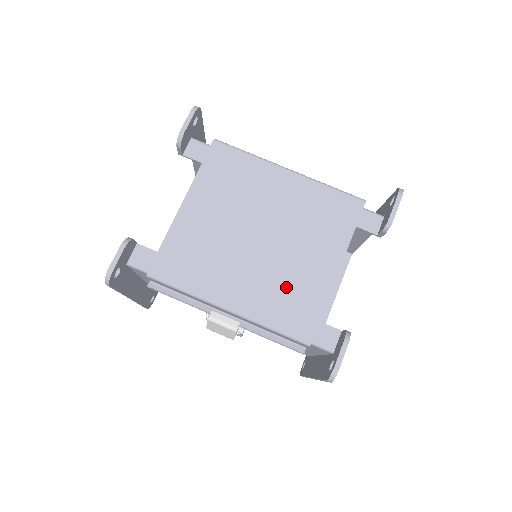
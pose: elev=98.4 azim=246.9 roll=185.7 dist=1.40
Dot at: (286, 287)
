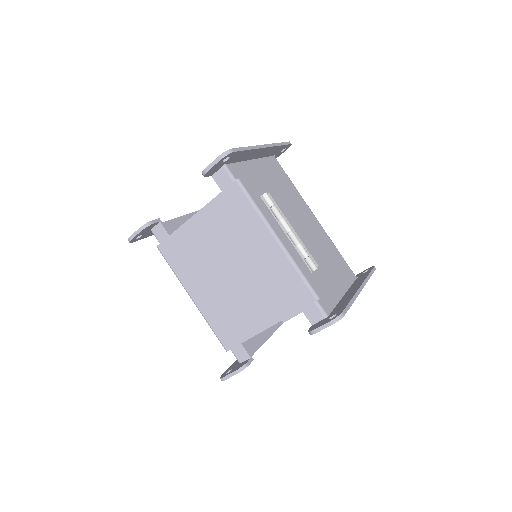
Dot at: (230, 313)
